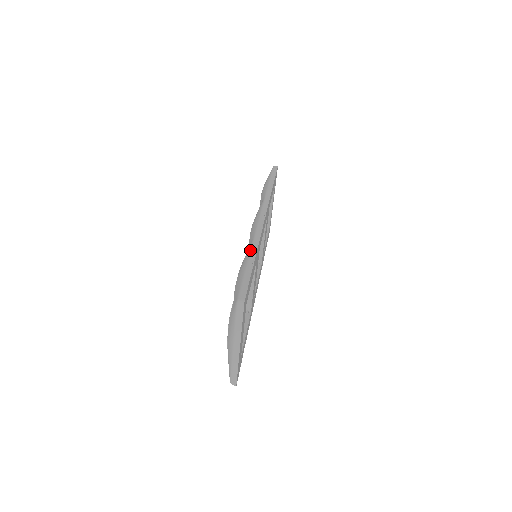
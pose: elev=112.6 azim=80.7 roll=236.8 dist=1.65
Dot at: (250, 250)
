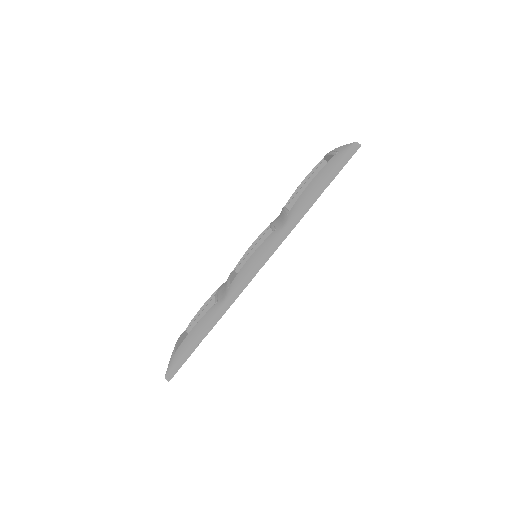
Dot at: (211, 319)
